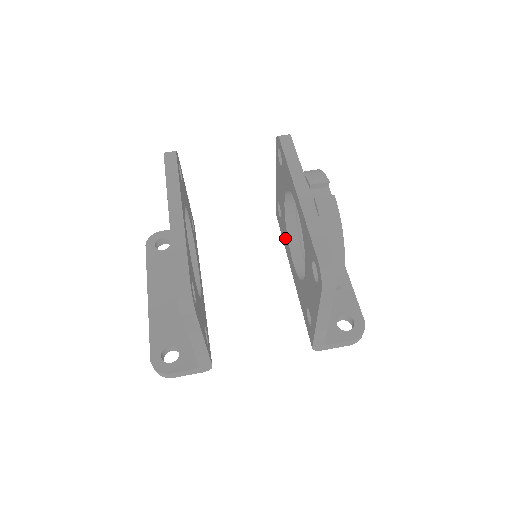
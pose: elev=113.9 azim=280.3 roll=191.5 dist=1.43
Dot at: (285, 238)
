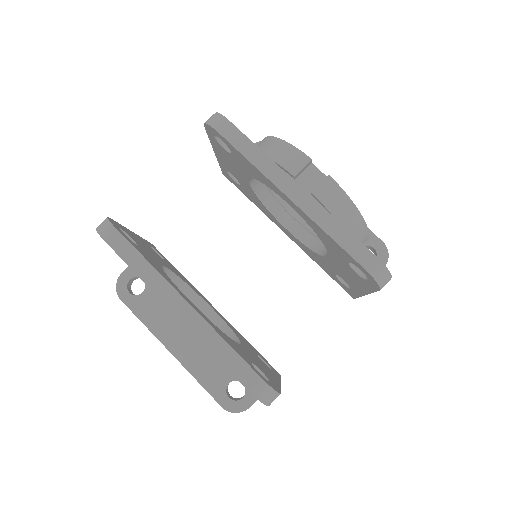
Dot at: (259, 205)
